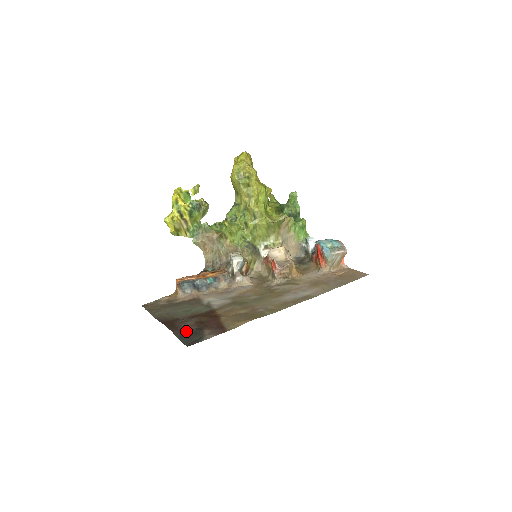
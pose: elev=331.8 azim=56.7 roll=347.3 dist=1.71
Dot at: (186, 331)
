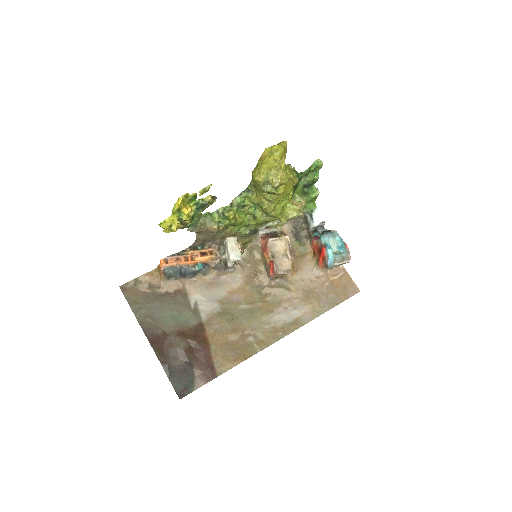
Dot at: (176, 365)
